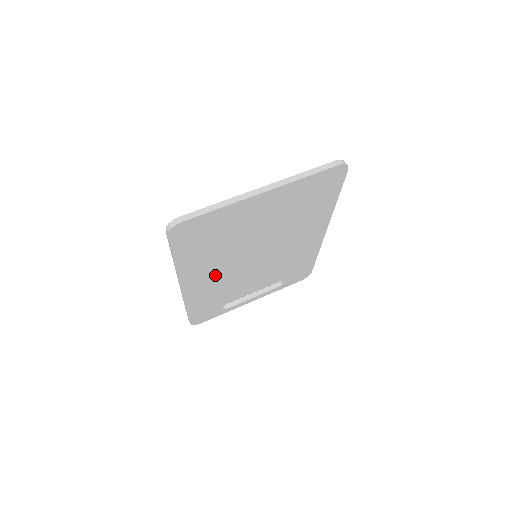
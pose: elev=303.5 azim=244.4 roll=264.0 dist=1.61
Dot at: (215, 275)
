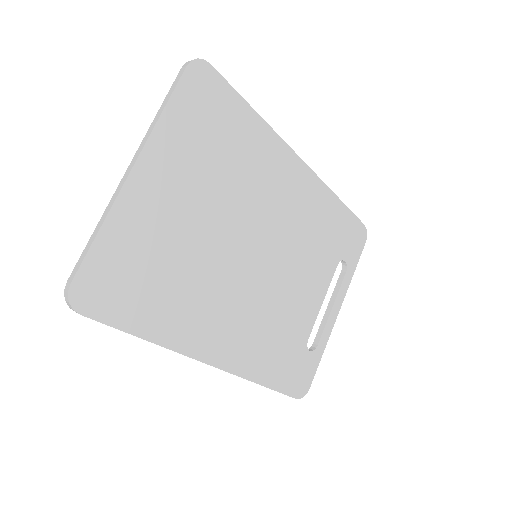
Dot at: (233, 317)
